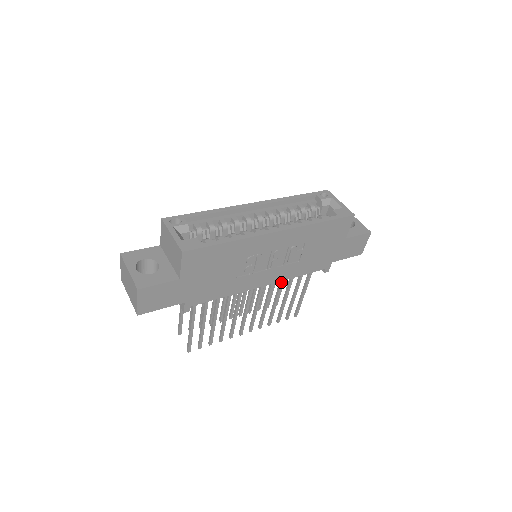
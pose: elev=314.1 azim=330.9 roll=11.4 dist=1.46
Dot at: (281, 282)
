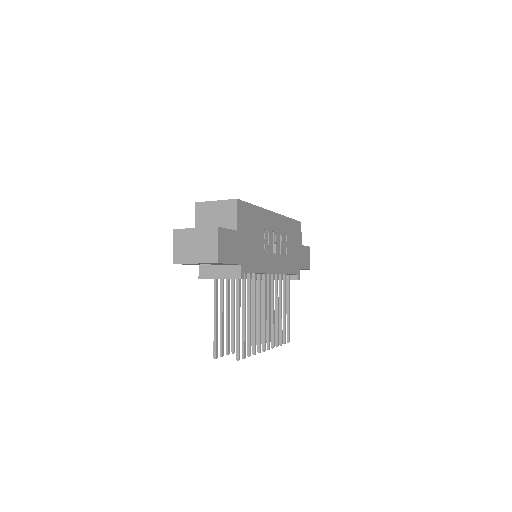
Dot at: (277, 285)
